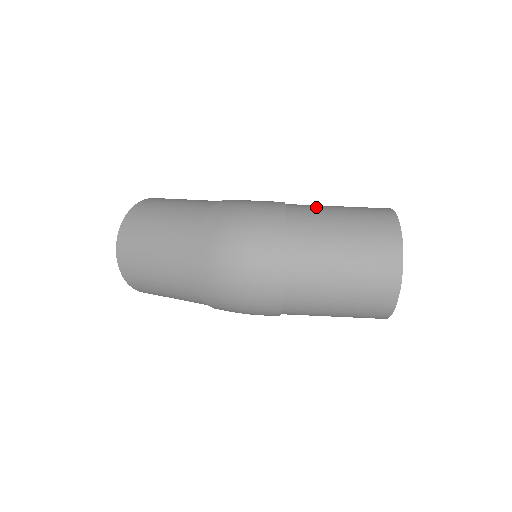
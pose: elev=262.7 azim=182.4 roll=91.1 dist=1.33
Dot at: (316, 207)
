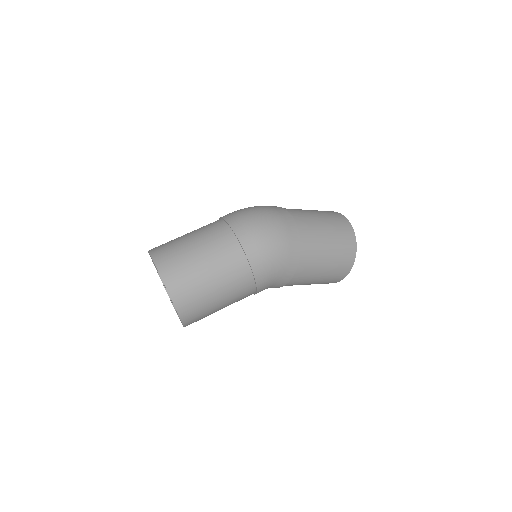
Dot at: occluded
